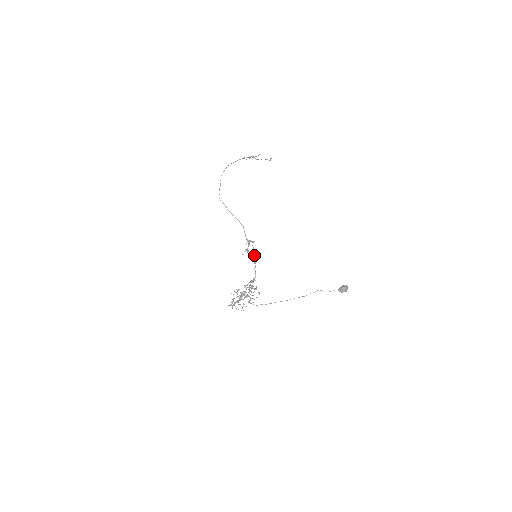
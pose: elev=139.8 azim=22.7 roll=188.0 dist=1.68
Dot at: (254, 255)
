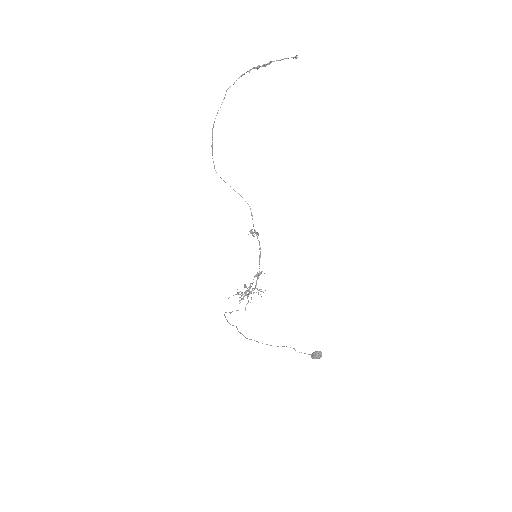
Dot at: occluded
